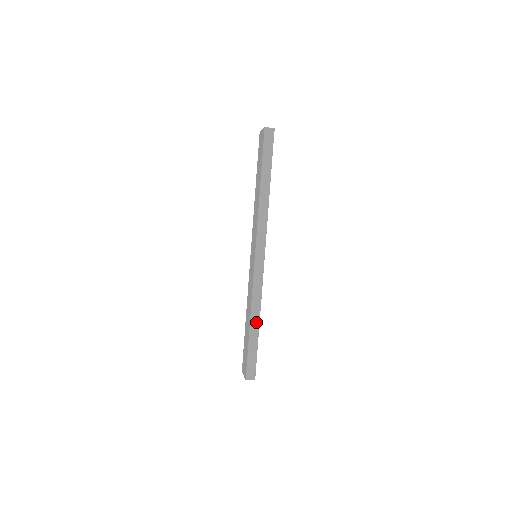
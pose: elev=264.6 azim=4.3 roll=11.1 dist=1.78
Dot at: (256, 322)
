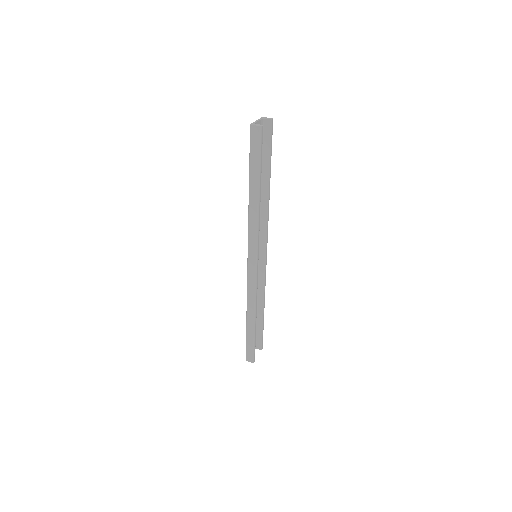
Dot at: (251, 318)
